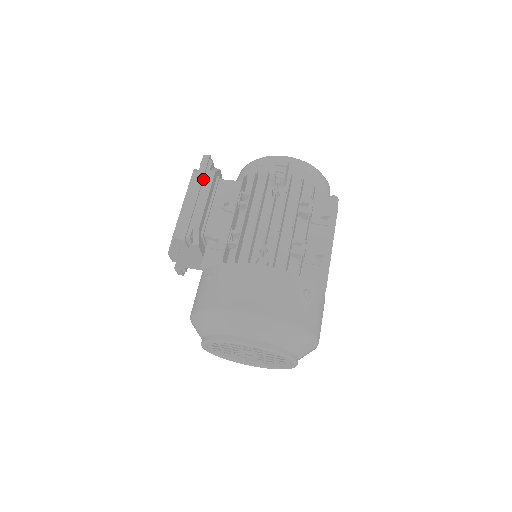
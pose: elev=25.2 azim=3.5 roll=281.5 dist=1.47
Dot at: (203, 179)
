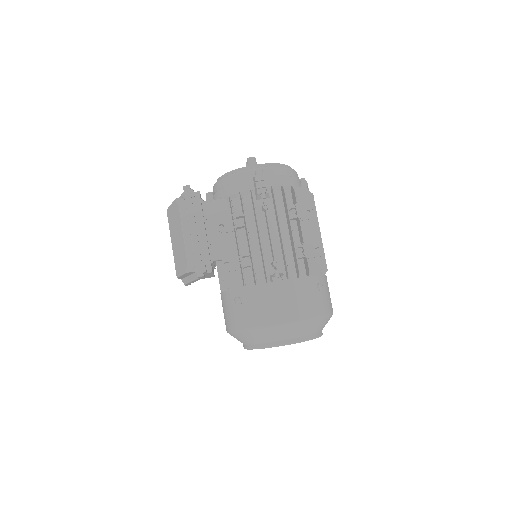
Dot at: (193, 211)
